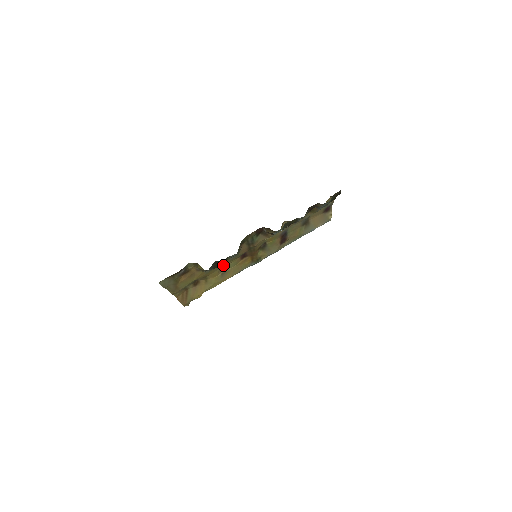
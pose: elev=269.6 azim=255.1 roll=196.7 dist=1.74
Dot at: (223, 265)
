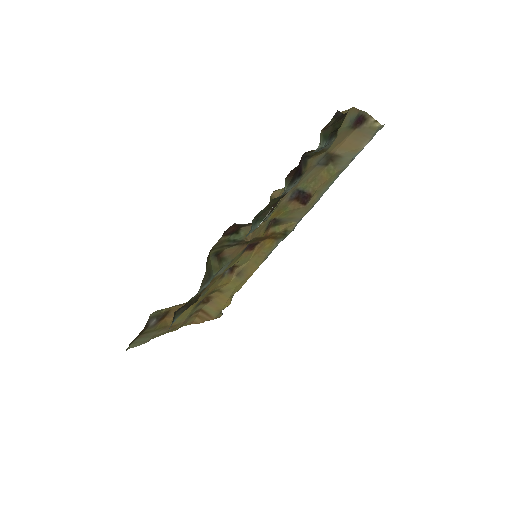
Dot at: (228, 269)
